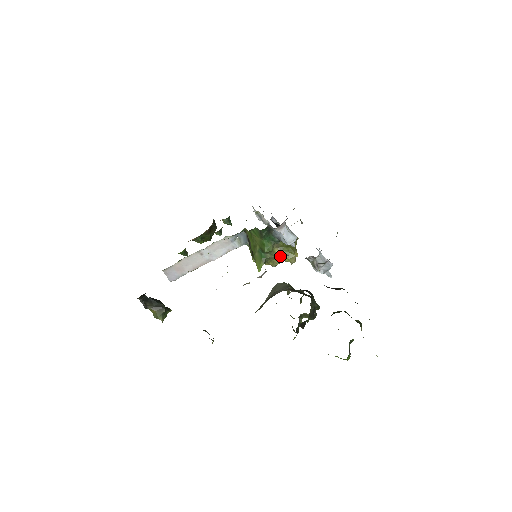
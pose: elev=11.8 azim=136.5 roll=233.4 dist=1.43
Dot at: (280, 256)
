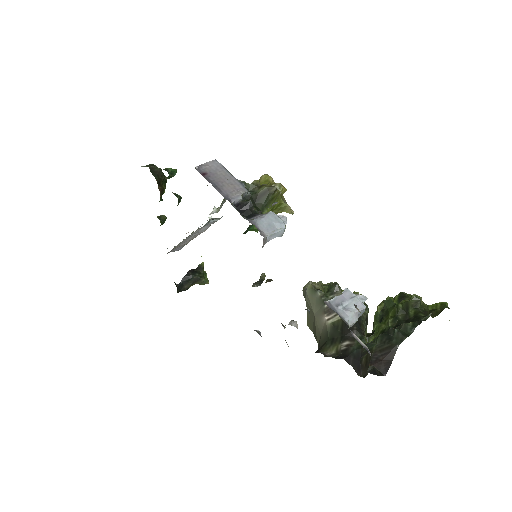
Dot at: occluded
